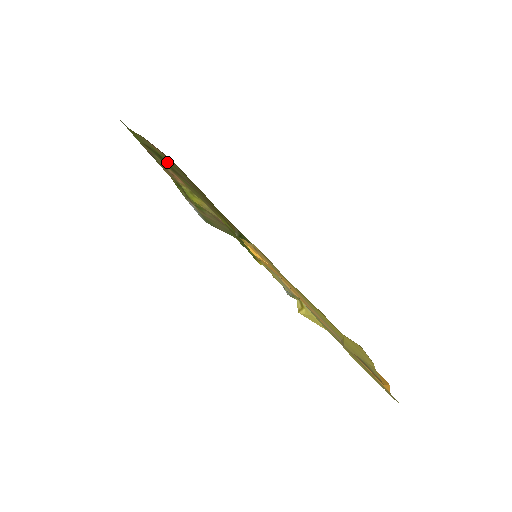
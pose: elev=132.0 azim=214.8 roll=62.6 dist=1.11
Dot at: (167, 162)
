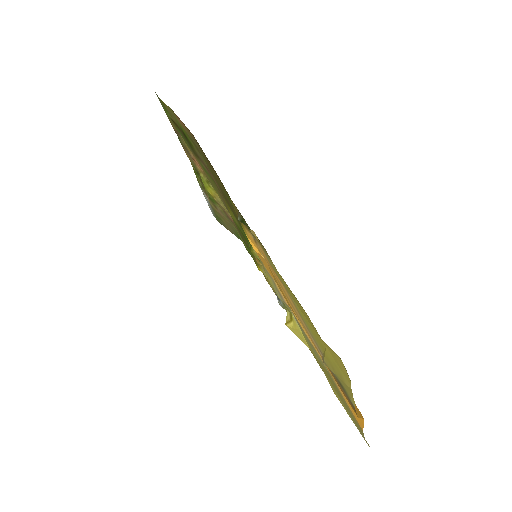
Dot at: (190, 141)
